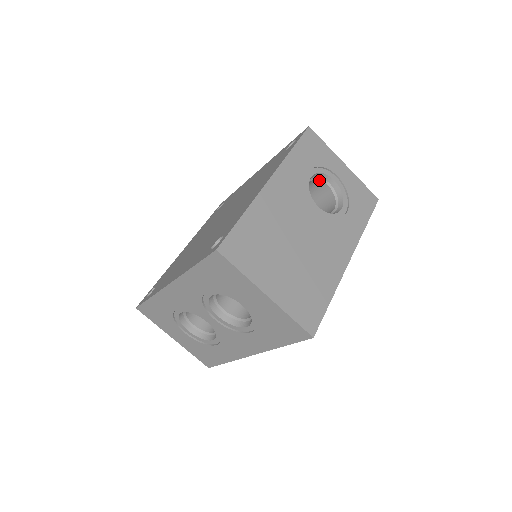
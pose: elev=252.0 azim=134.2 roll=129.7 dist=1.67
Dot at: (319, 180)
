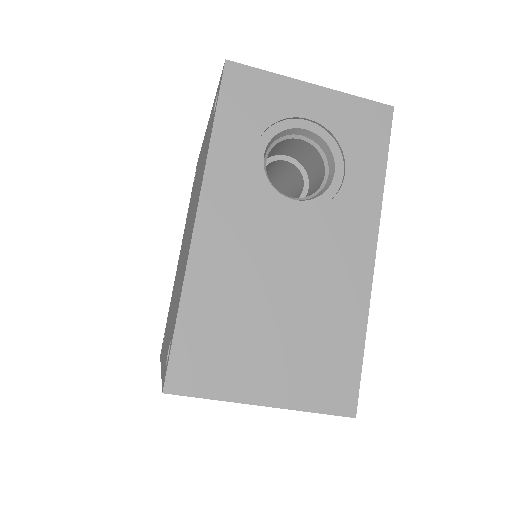
Dot at: (282, 140)
